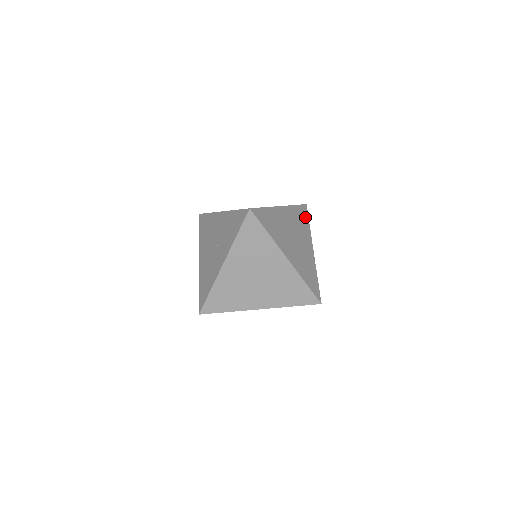
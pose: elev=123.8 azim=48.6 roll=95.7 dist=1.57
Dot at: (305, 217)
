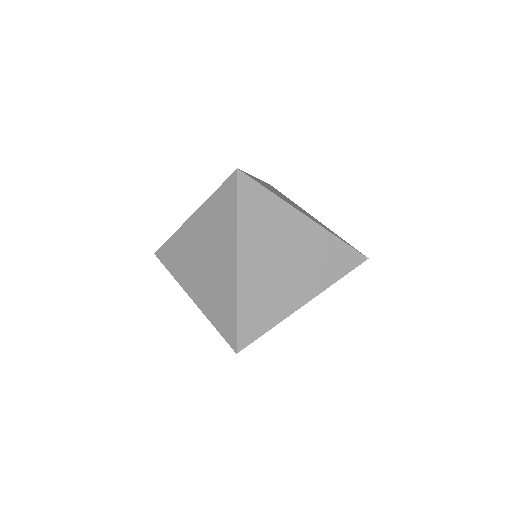
Dot at: occluded
